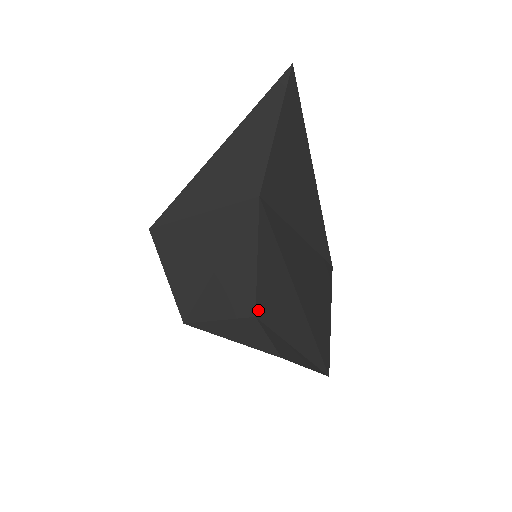
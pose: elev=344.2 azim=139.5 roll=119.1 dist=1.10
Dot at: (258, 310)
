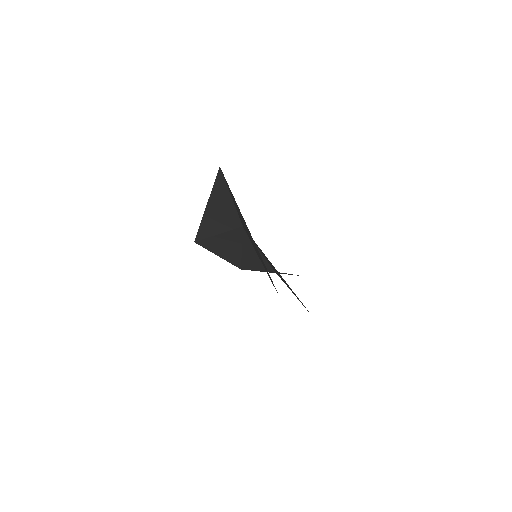
Dot at: (274, 270)
